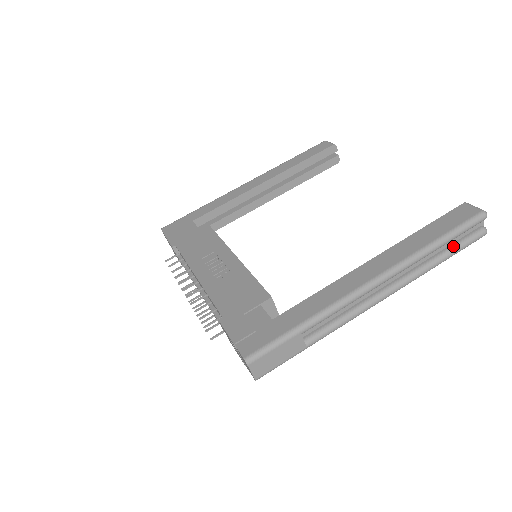
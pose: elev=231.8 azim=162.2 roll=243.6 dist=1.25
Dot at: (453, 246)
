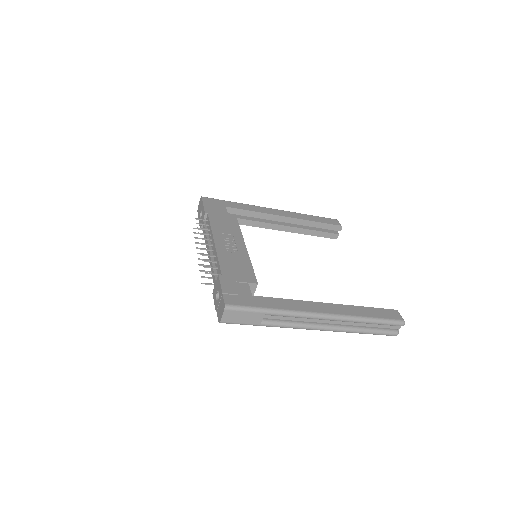
Dot at: (375, 329)
